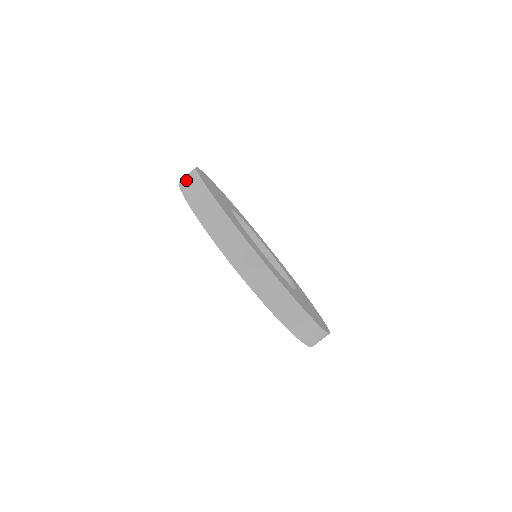
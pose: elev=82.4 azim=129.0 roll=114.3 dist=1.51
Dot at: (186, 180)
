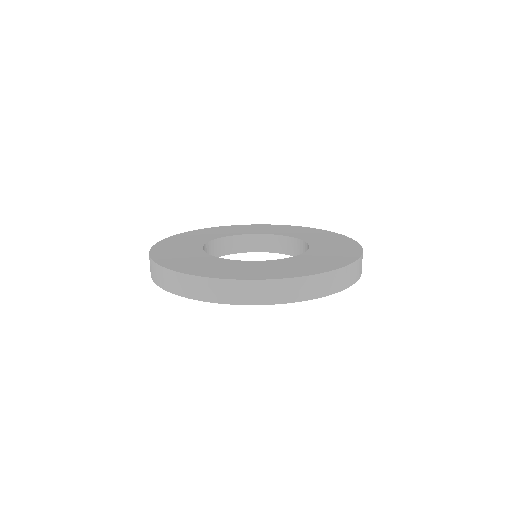
Dot at: occluded
